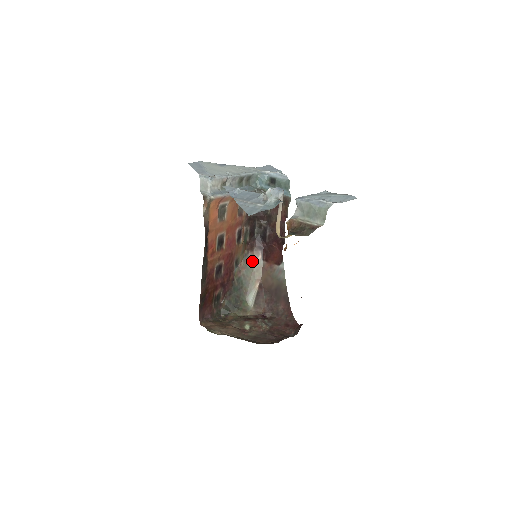
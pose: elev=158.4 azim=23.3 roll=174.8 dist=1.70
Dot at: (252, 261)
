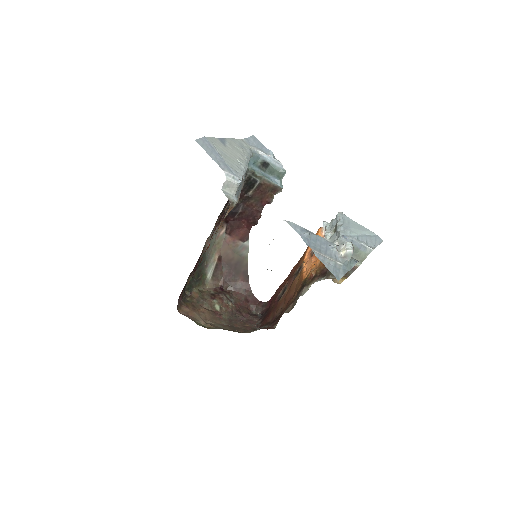
Dot at: (216, 234)
